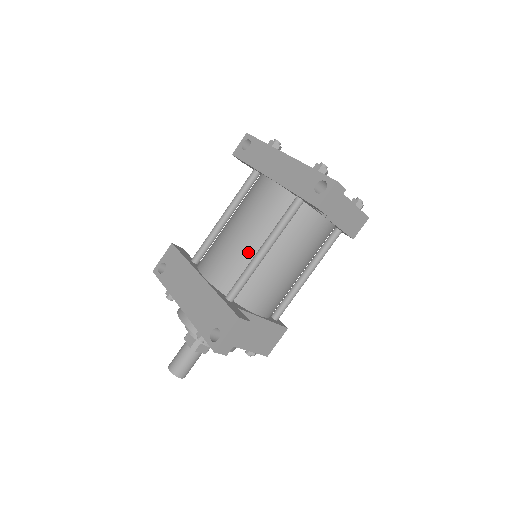
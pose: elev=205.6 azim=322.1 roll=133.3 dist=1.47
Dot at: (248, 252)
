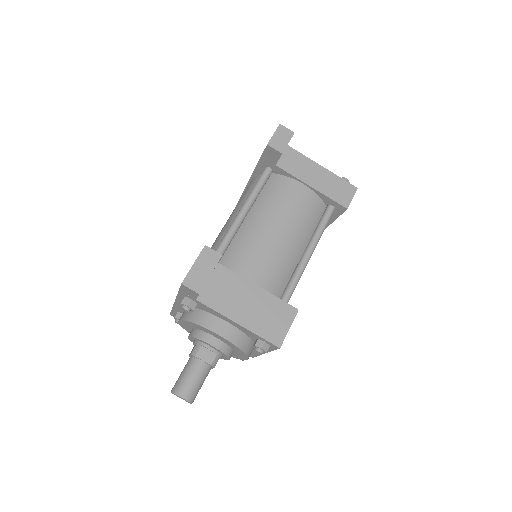
Dot at: occluded
